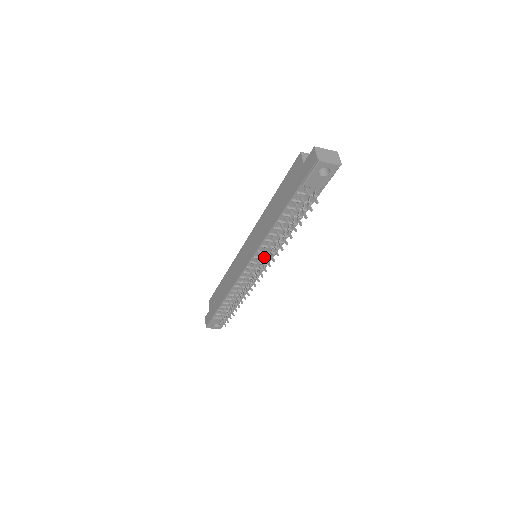
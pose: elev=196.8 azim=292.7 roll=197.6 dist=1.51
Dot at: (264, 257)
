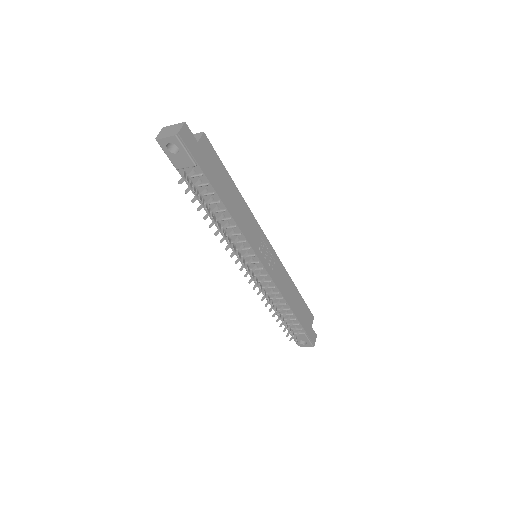
Dot at: (247, 255)
